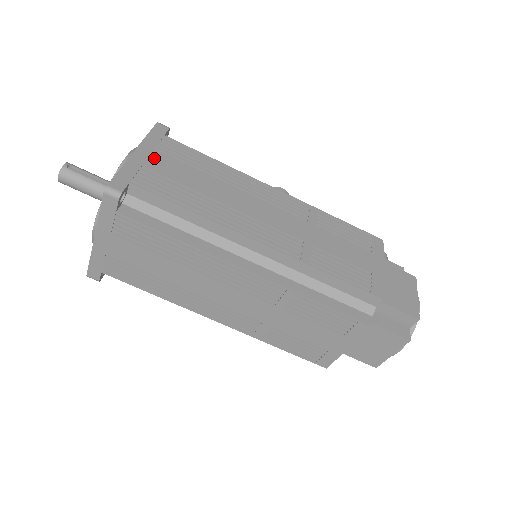
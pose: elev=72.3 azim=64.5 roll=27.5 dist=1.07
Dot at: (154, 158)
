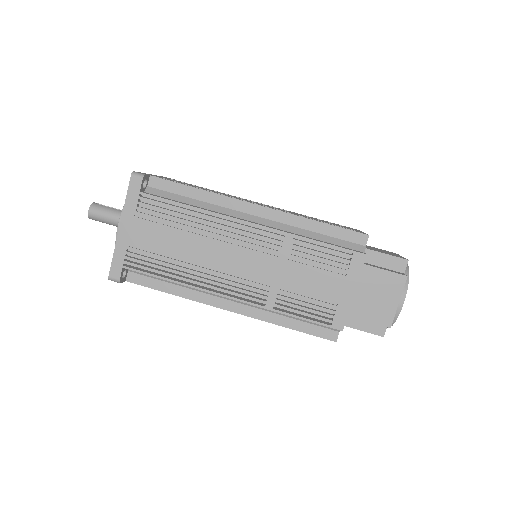
Dot at: (166, 178)
